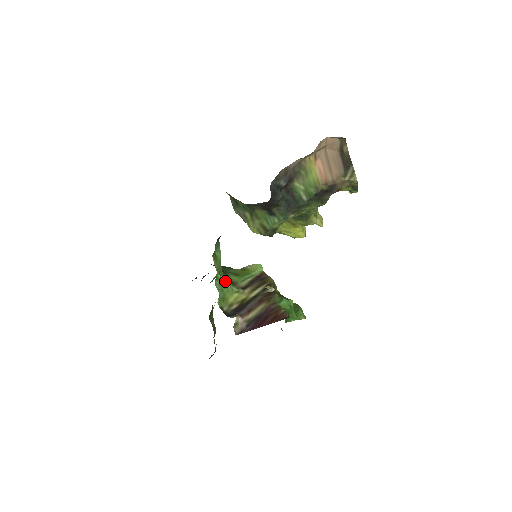
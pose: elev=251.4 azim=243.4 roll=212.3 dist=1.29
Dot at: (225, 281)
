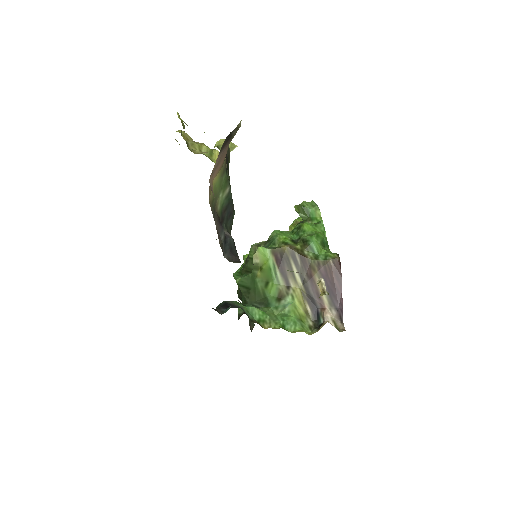
Dot at: (282, 311)
